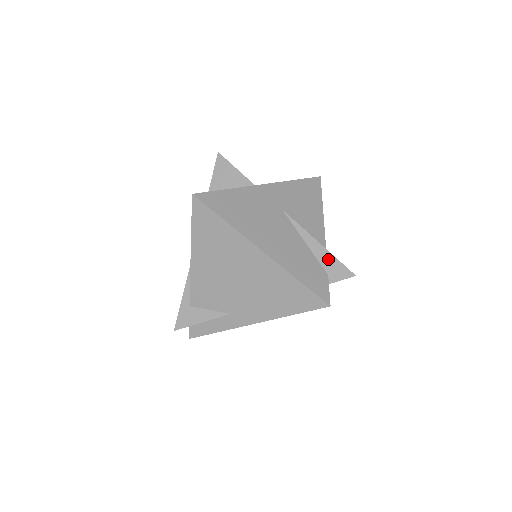
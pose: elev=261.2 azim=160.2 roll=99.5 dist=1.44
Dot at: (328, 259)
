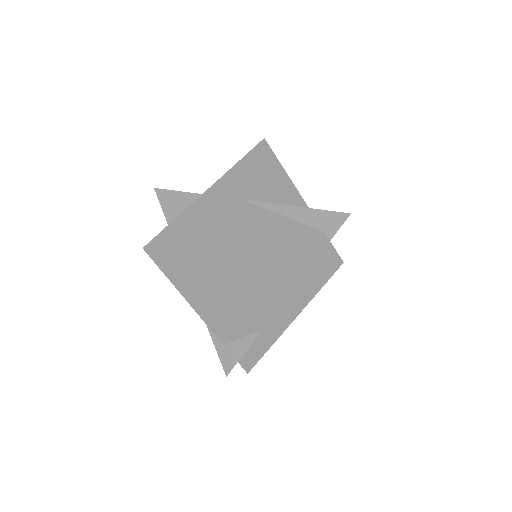
Dot at: (313, 216)
